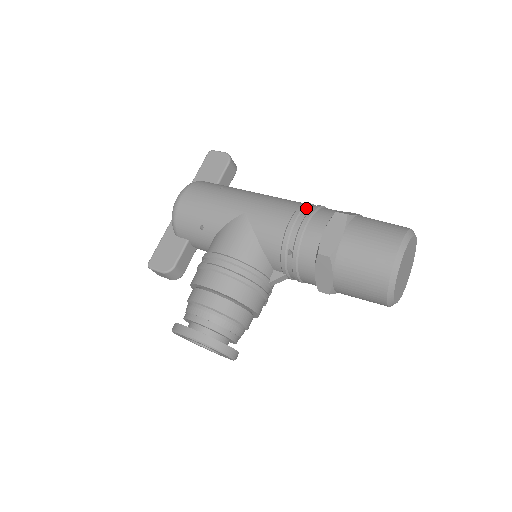
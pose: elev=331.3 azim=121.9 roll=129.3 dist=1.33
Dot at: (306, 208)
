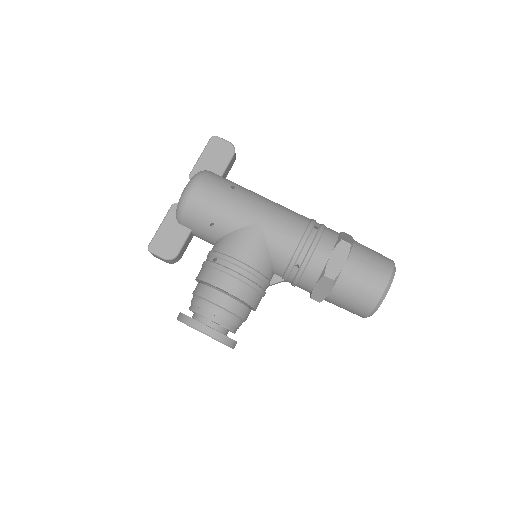
Dot at: (314, 228)
